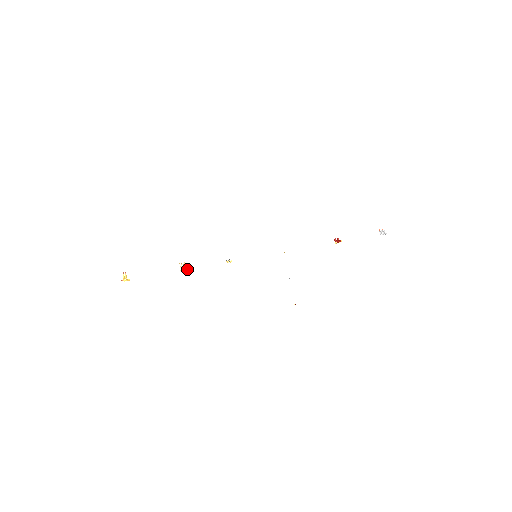
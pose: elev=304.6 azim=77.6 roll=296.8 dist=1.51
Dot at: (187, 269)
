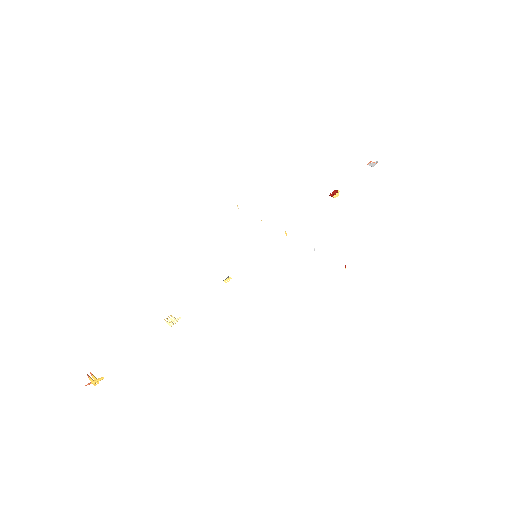
Dot at: (178, 318)
